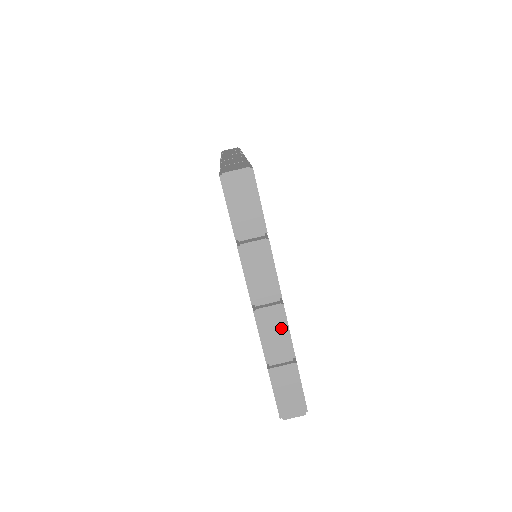
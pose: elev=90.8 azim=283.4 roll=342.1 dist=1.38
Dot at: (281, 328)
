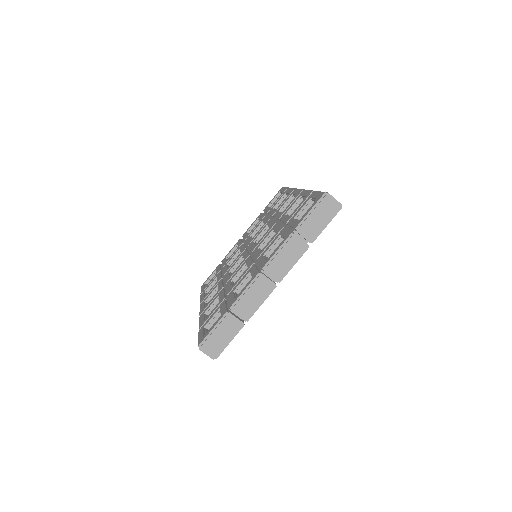
Dot at: (261, 297)
